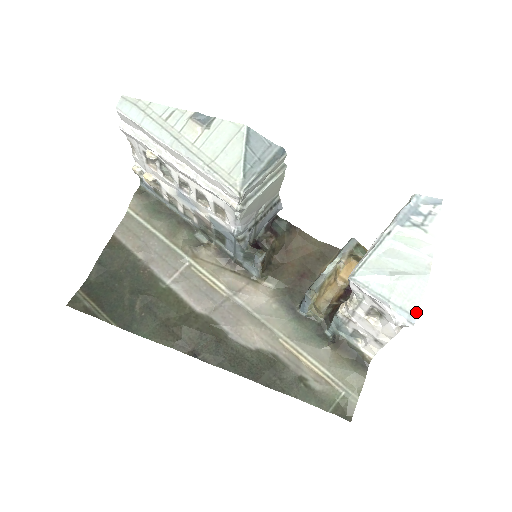
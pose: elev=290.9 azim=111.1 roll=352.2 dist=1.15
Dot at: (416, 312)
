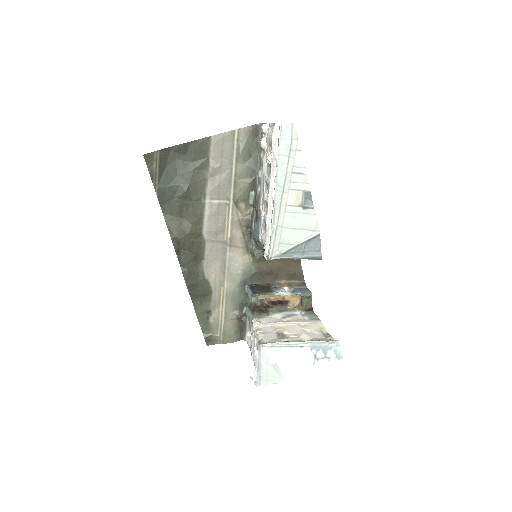
Dot at: (263, 384)
